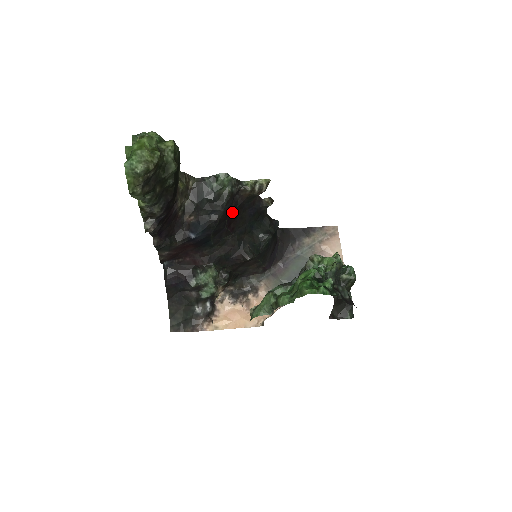
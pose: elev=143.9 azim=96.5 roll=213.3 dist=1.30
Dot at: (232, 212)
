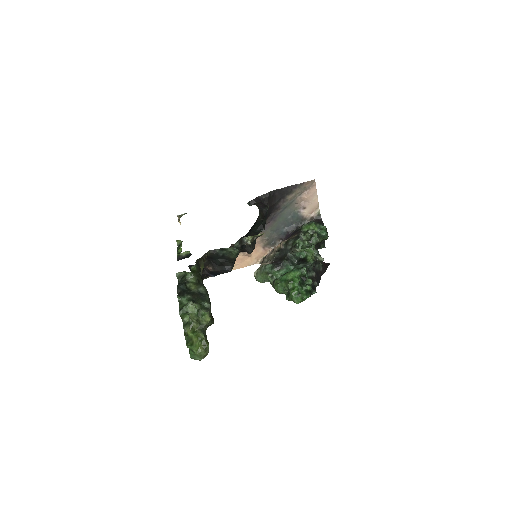
Dot at: occluded
